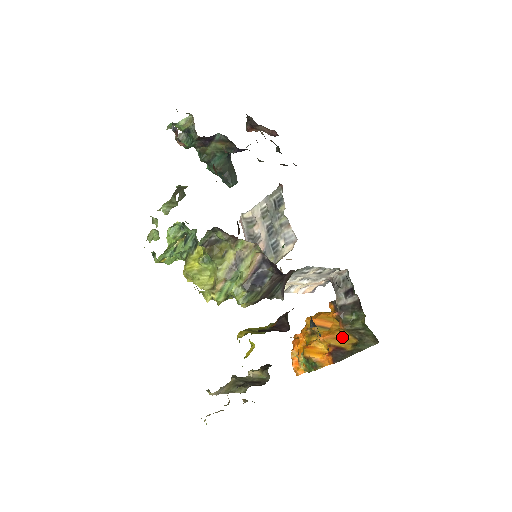
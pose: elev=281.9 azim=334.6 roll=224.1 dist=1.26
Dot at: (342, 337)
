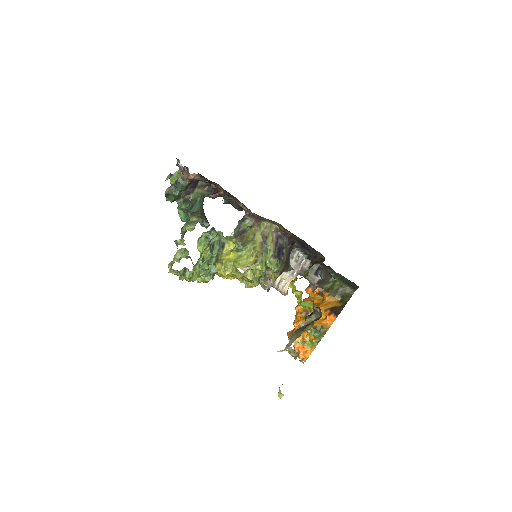
Dot at: (330, 302)
